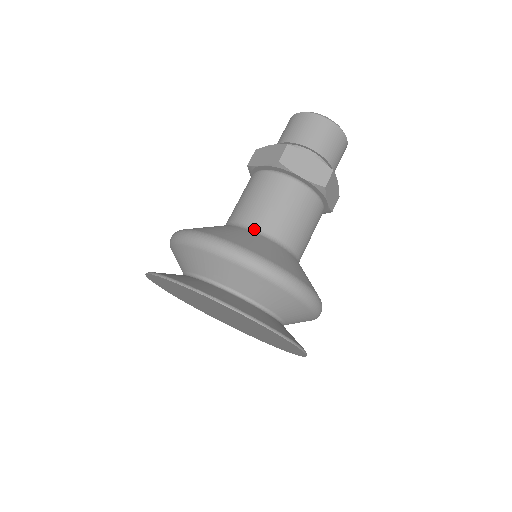
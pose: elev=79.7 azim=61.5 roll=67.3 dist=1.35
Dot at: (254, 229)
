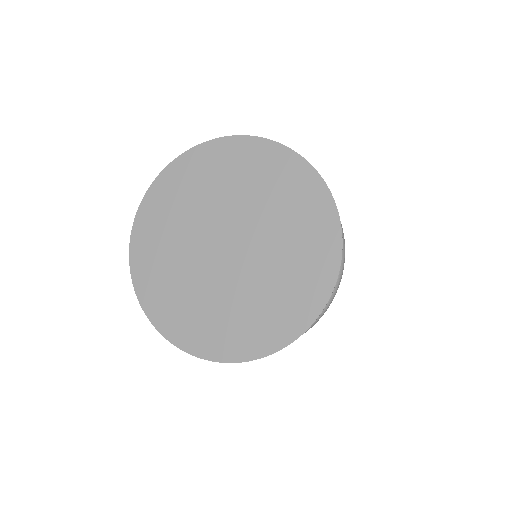
Dot at: occluded
